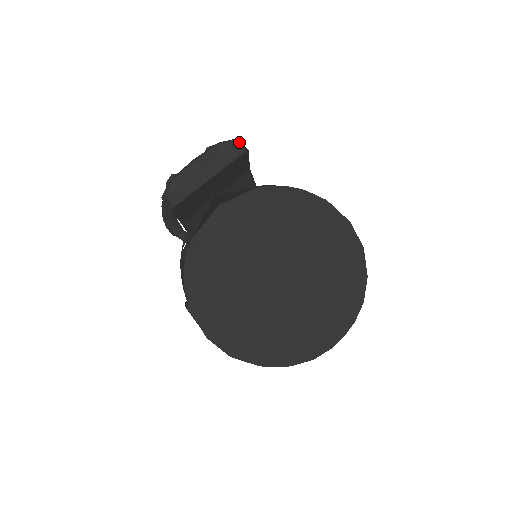
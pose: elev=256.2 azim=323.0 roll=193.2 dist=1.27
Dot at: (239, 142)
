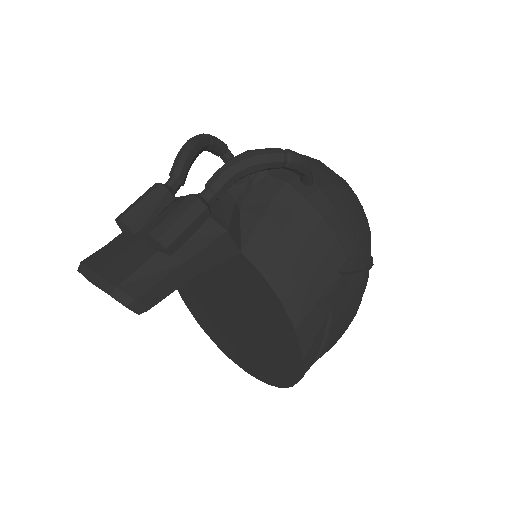
Dot at: (132, 307)
